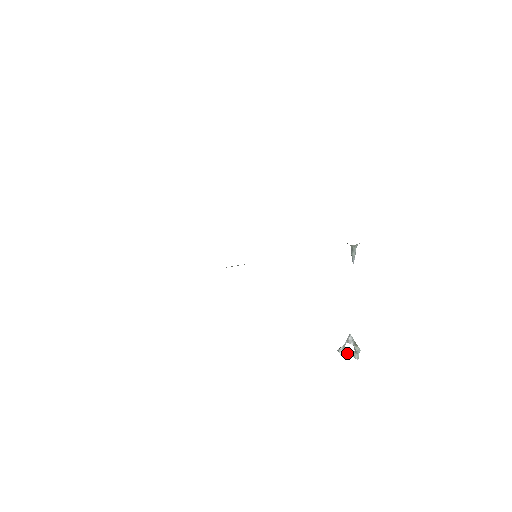
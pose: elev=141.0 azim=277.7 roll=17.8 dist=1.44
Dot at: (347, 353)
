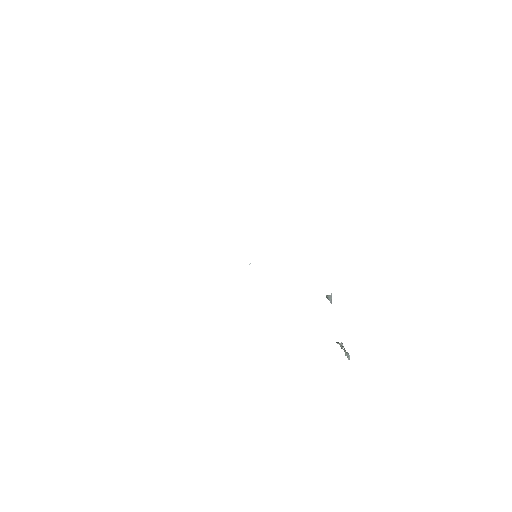
Dot at: (343, 349)
